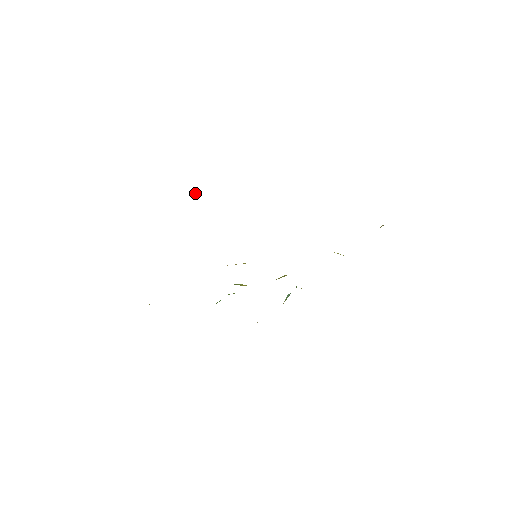
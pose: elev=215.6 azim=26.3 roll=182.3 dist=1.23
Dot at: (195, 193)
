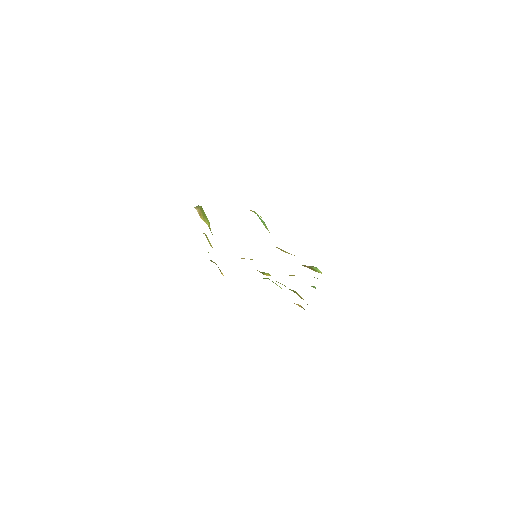
Dot at: (196, 207)
